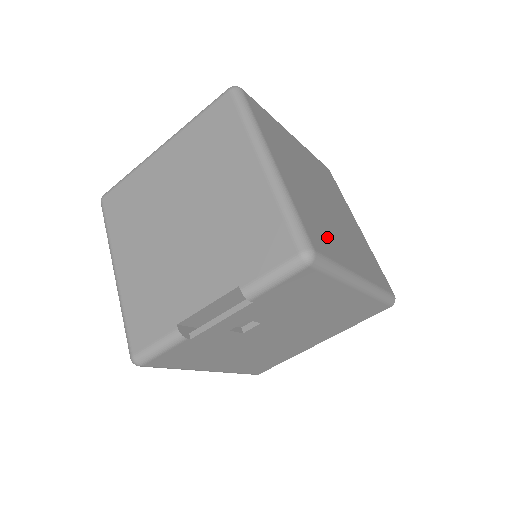
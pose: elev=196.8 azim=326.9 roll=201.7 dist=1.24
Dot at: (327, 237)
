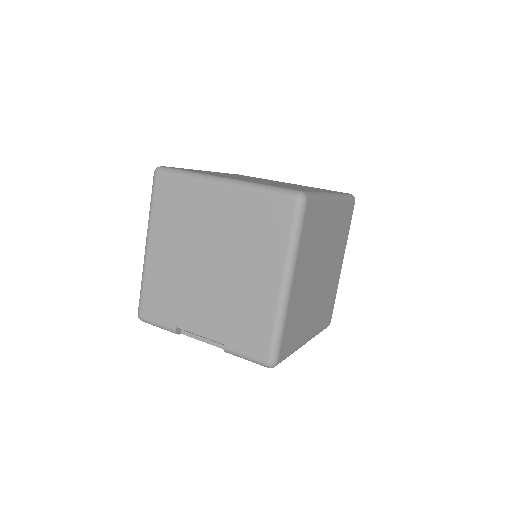
Dot at: (298, 329)
